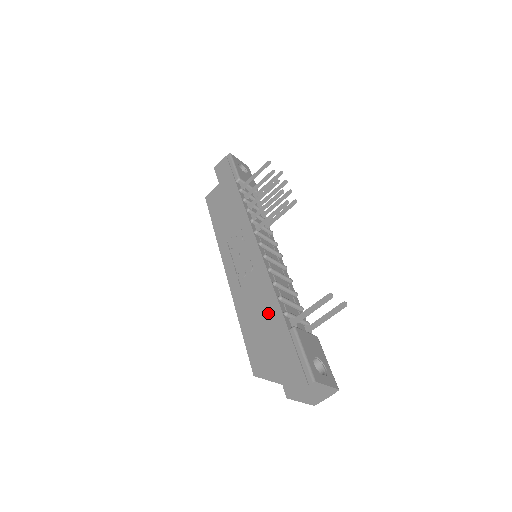
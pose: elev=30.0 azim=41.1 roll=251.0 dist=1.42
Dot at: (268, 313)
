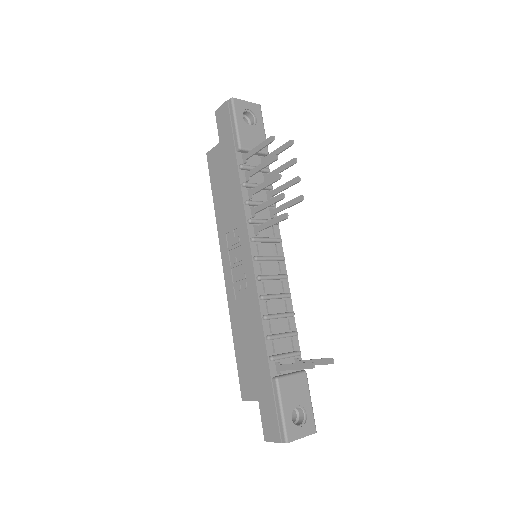
Dot at: (256, 349)
